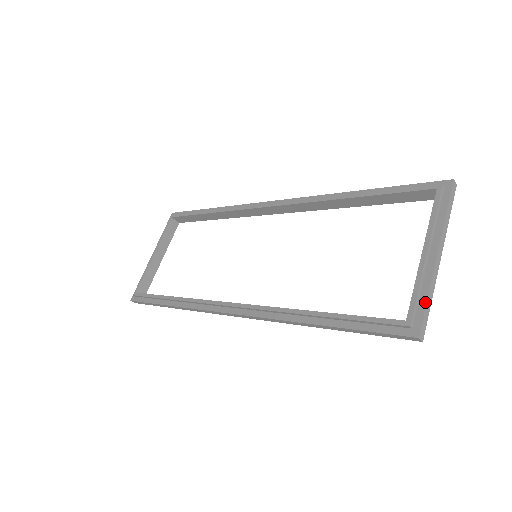
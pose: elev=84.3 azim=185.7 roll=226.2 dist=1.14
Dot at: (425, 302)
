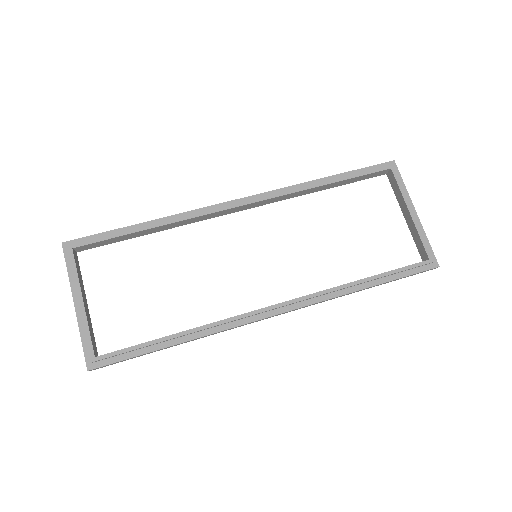
Dot at: (429, 244)
